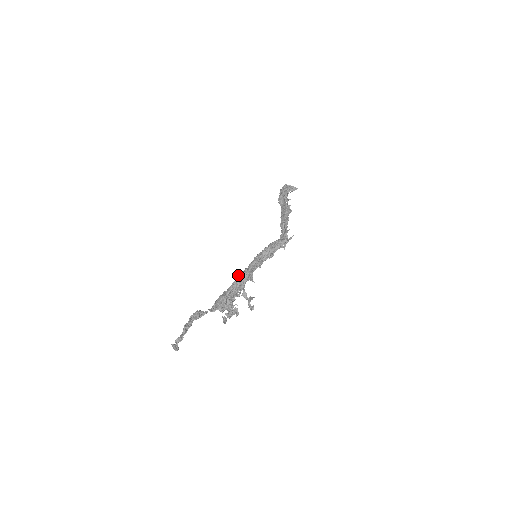
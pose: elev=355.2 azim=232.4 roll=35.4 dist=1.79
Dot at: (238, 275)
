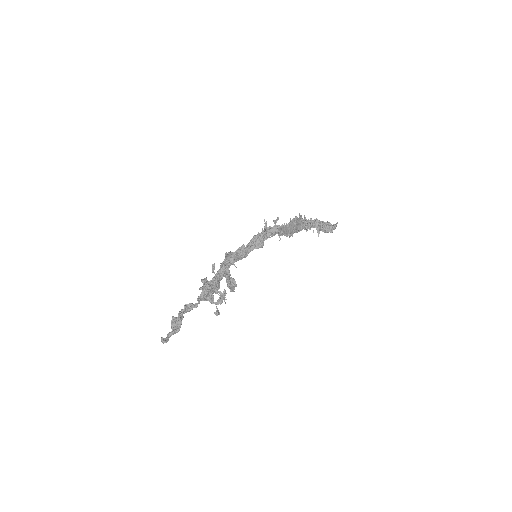
Dot at: occluded
